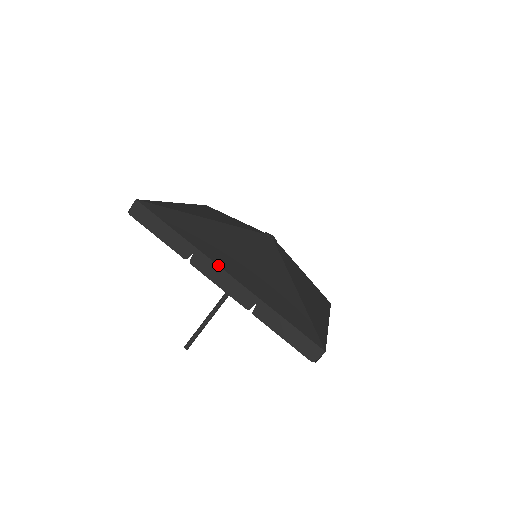
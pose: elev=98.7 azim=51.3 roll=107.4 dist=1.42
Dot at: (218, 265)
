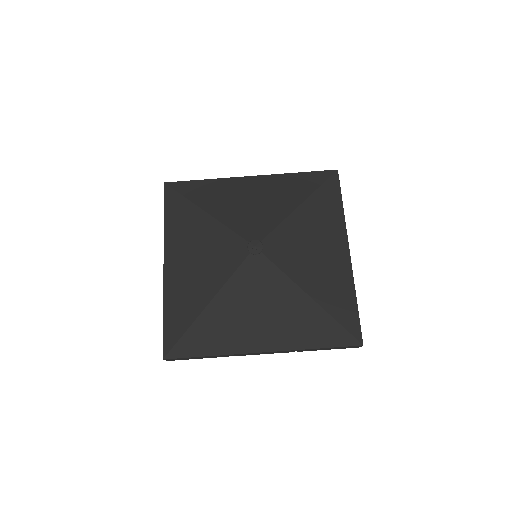
Dot at: (252, 353)
